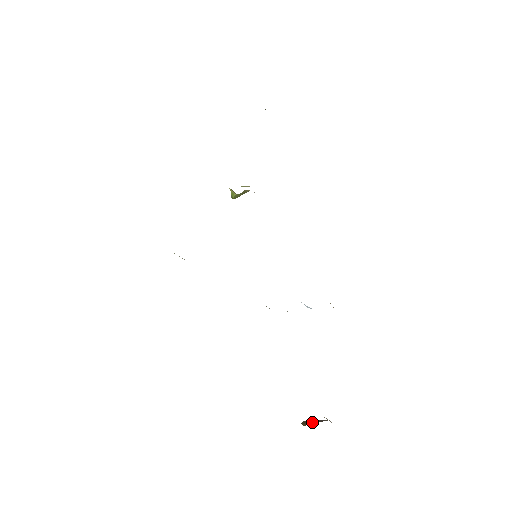
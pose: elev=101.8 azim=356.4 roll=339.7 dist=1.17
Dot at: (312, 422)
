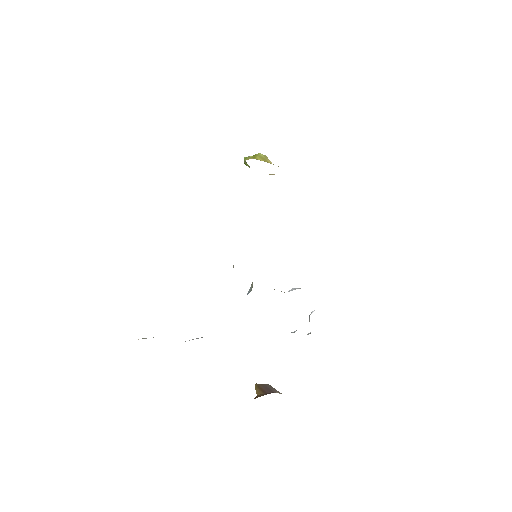
Dot at: (265, 391)
